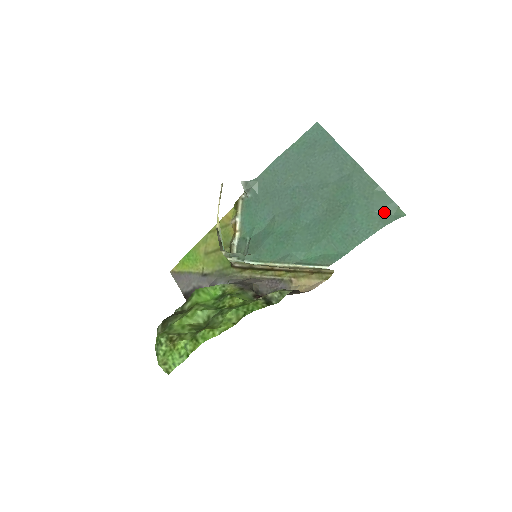
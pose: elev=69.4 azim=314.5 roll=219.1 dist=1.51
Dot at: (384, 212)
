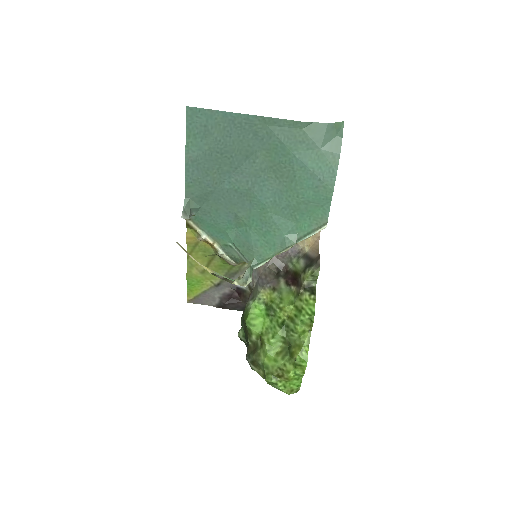
Dot at: (328, 141)
